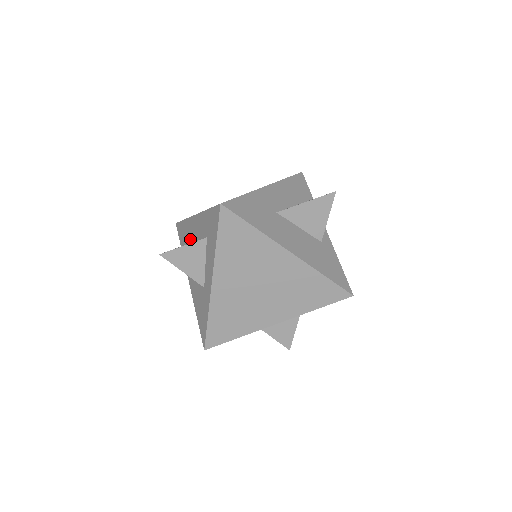
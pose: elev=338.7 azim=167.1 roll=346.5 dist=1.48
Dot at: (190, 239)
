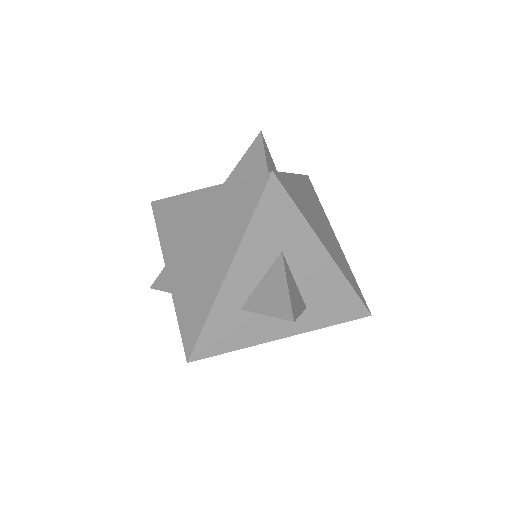
Dot at: occluded
